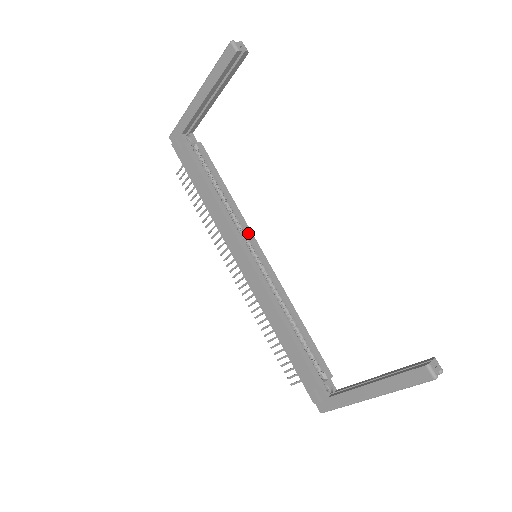
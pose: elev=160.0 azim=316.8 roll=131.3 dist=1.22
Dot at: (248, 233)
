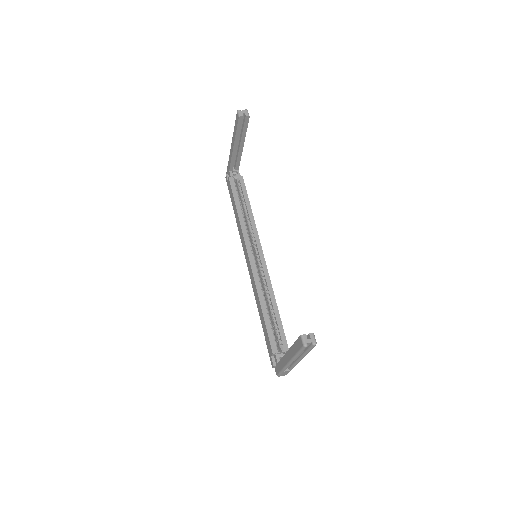
Dot at: (256, 240)
